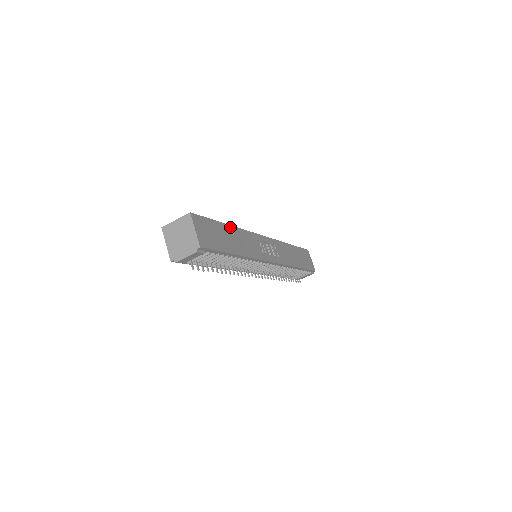
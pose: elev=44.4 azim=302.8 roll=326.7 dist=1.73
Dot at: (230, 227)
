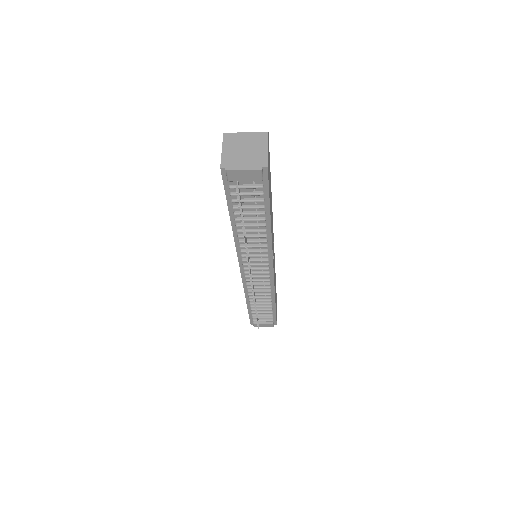
Dot at: (271, 193)
